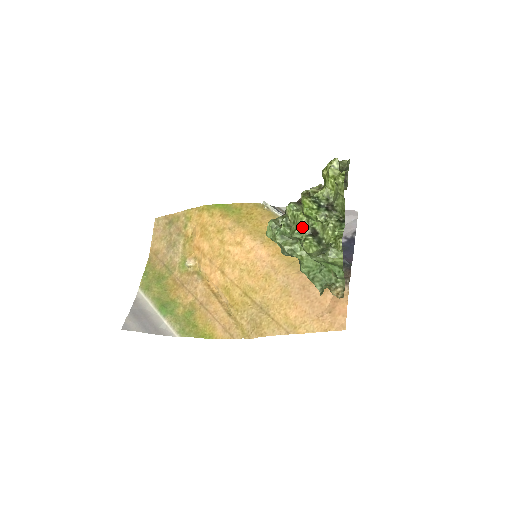
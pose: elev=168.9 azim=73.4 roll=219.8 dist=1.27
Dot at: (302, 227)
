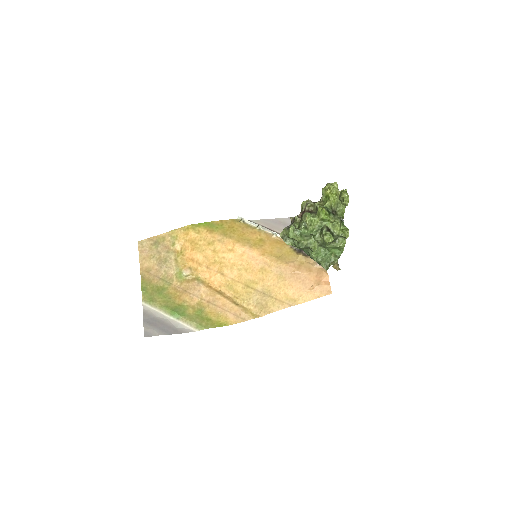
Dot at: (318, 227)
